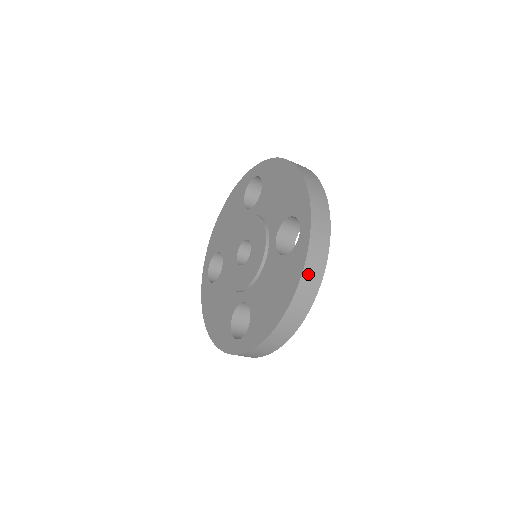
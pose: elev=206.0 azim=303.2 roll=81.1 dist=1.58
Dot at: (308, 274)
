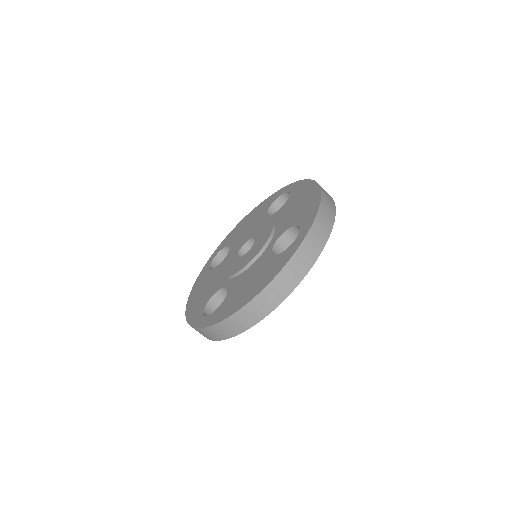
Dot at: (286, 274)
